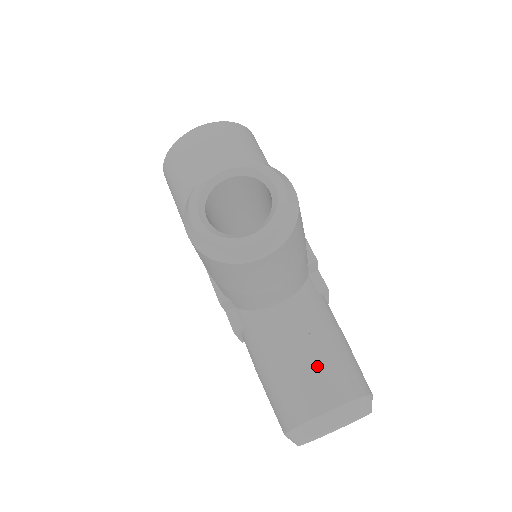
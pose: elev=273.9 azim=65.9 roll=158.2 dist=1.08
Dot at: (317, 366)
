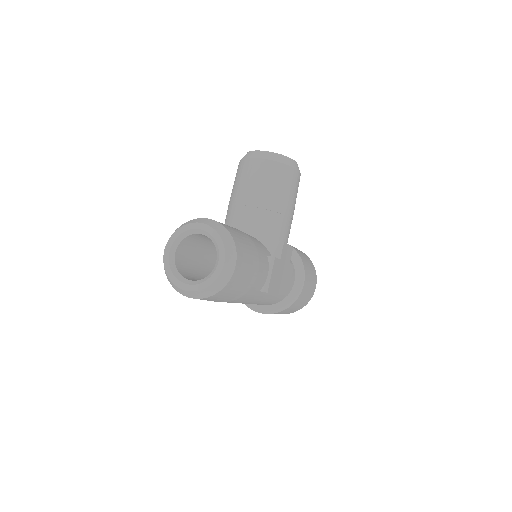
Dot at: occluded
